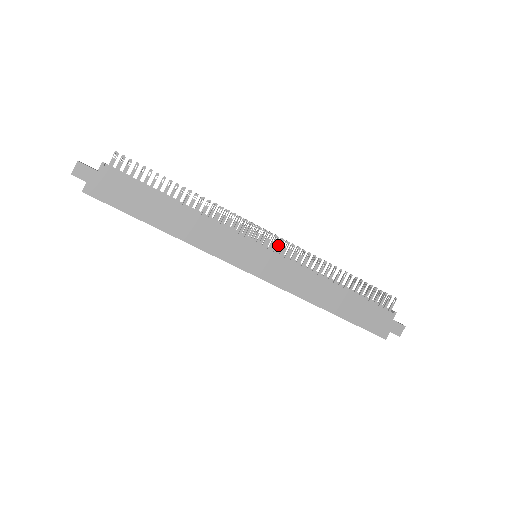
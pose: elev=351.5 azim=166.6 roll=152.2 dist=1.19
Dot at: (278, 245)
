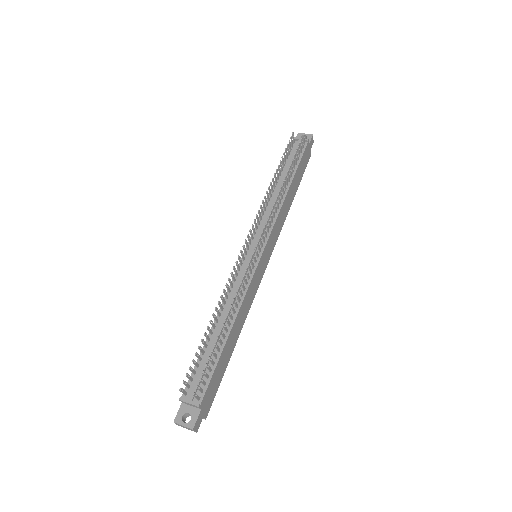
Dot at: (264, 237)
